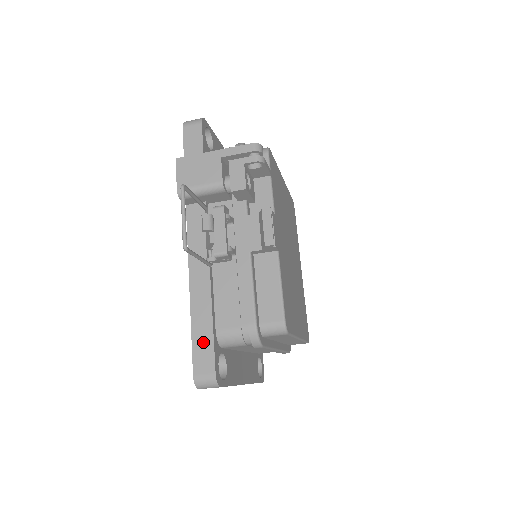
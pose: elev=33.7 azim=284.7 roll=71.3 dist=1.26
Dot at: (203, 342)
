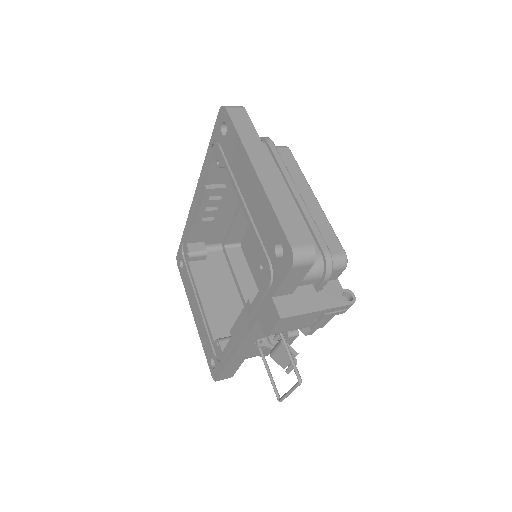
Dot at: (231, 370)
